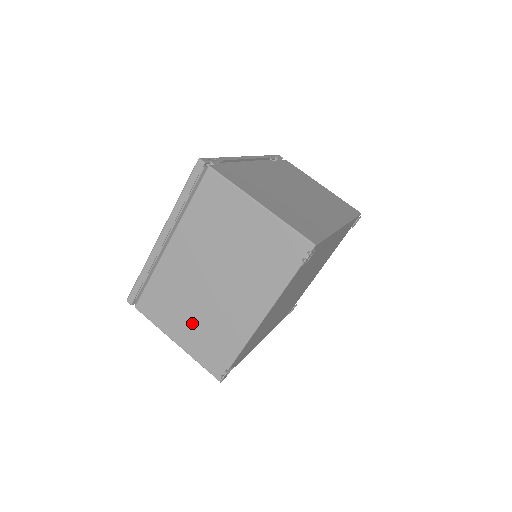
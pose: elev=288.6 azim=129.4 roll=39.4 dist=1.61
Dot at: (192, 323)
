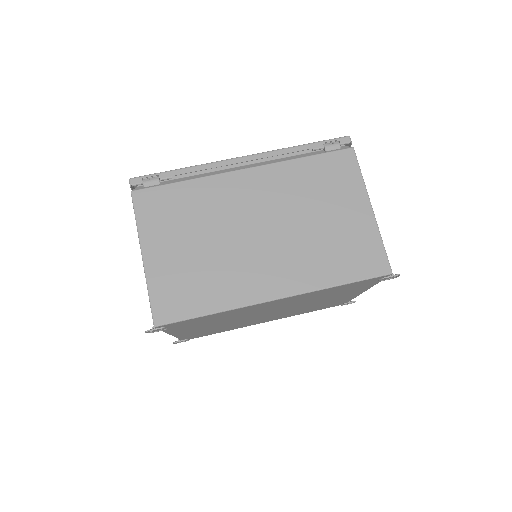
Dot at: occluded
